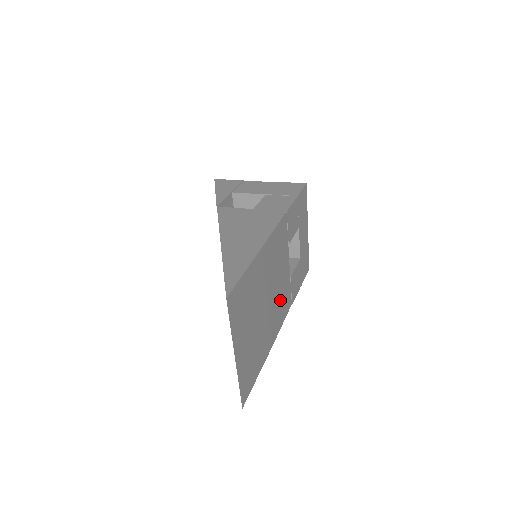
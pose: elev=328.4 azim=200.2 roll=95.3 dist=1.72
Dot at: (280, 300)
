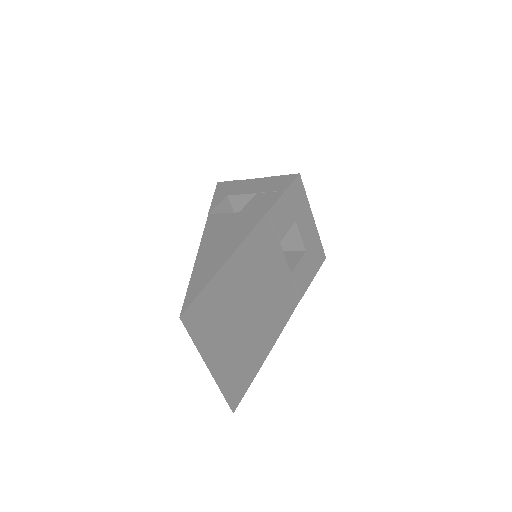
Dot at: (277, 299)
